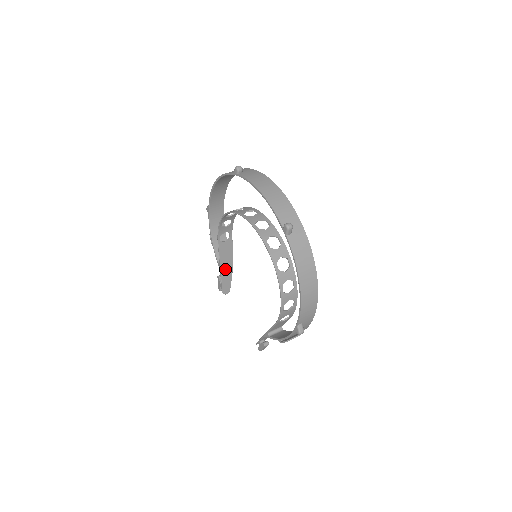
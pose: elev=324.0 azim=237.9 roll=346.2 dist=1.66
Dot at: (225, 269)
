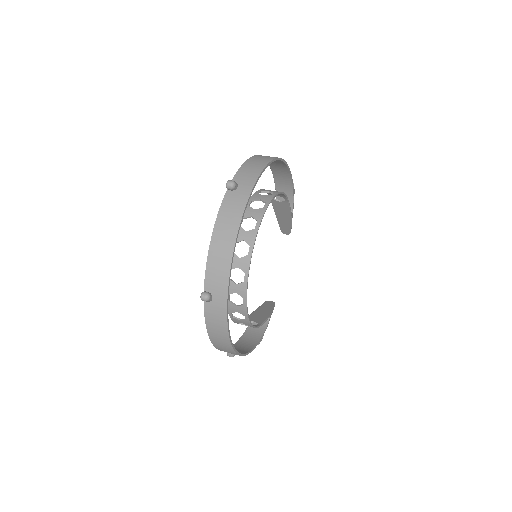
Dot at: (282, 219)
